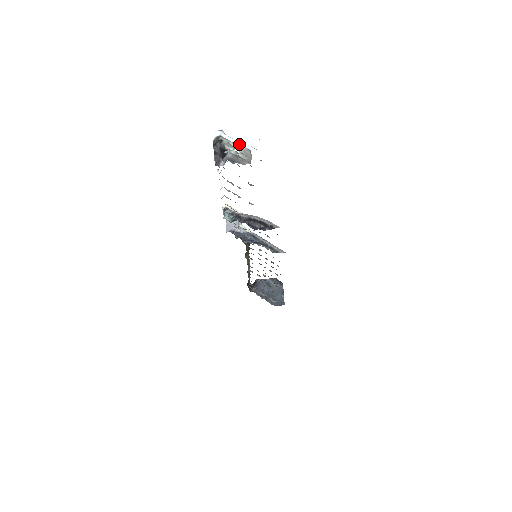
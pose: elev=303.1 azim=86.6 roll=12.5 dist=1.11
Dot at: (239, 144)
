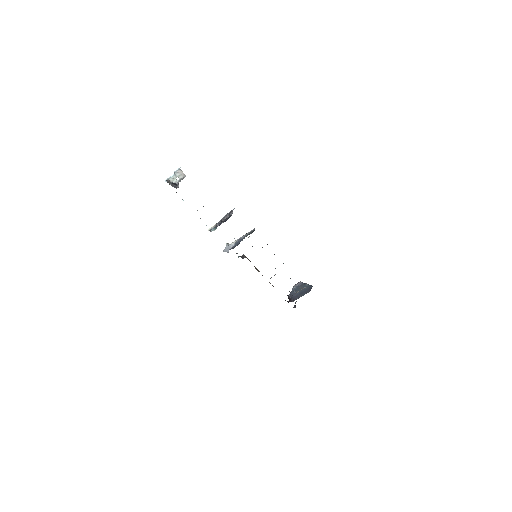
Dot at: (175, 173)
